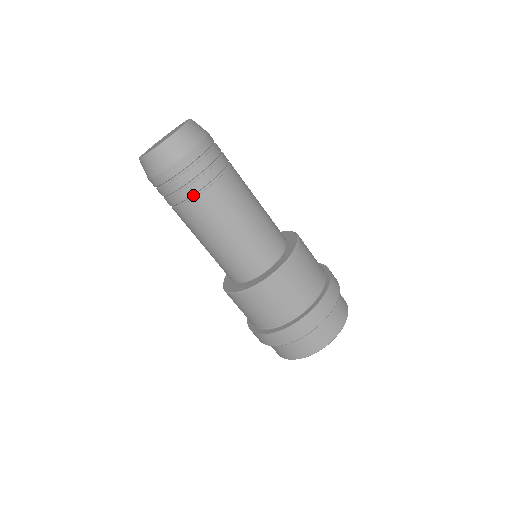
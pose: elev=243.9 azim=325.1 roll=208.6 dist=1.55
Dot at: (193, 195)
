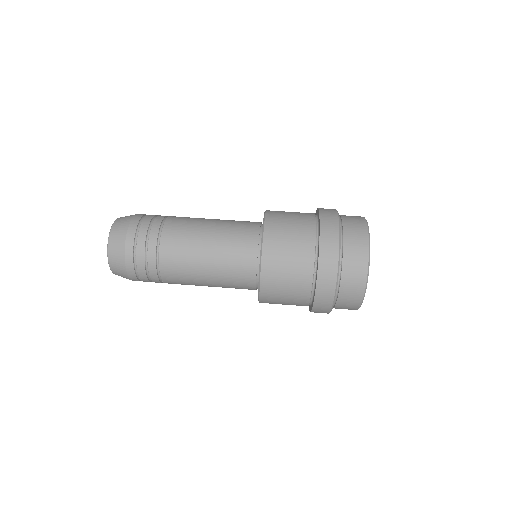
Dot at: (158, 238)
